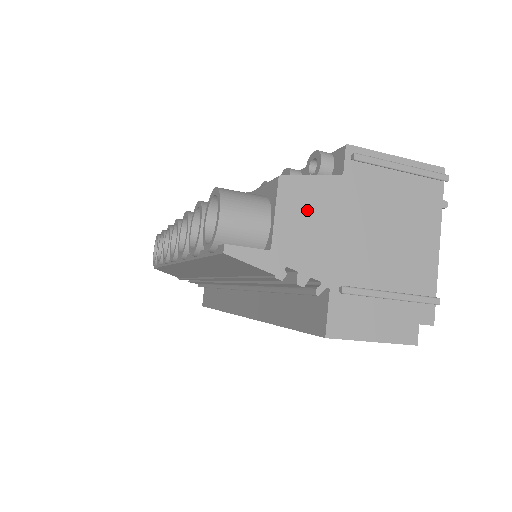
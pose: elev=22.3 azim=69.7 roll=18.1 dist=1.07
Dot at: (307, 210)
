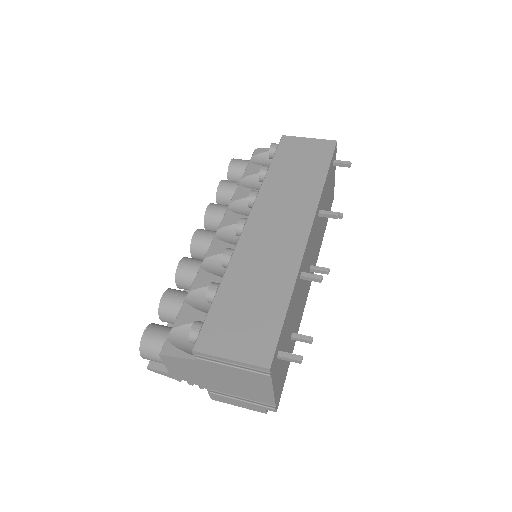
Dot at: (181, 367)
